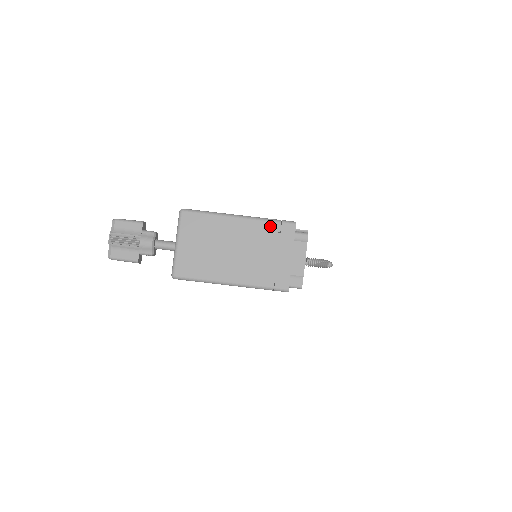
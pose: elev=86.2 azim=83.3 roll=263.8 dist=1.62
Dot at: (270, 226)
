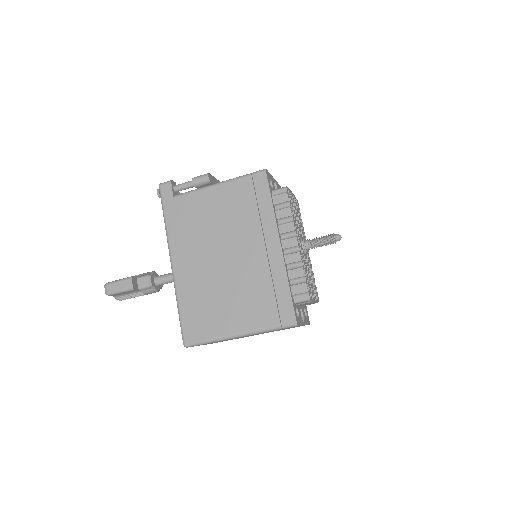
Dot at: occluded
